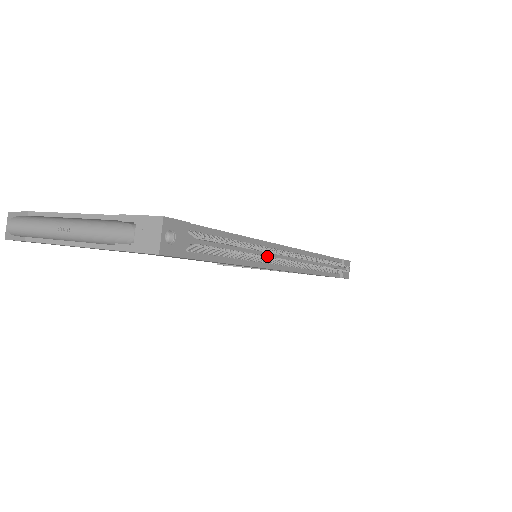
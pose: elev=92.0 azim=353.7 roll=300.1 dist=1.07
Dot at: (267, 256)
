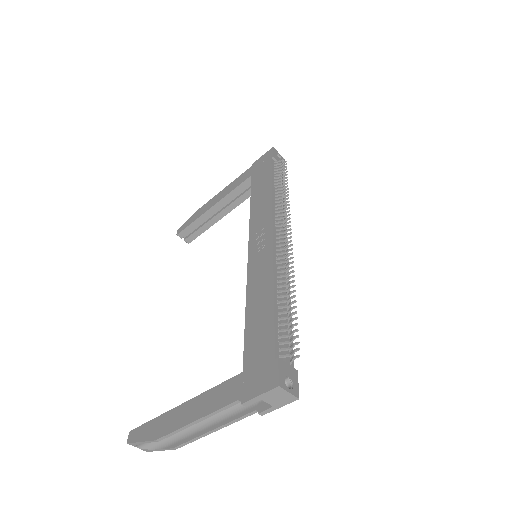
Dot at: (289, 273)
